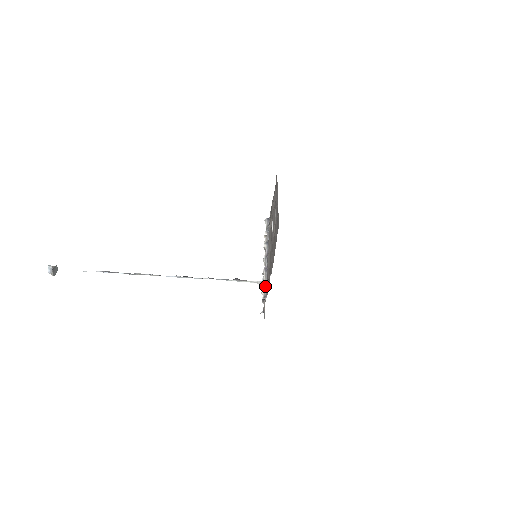
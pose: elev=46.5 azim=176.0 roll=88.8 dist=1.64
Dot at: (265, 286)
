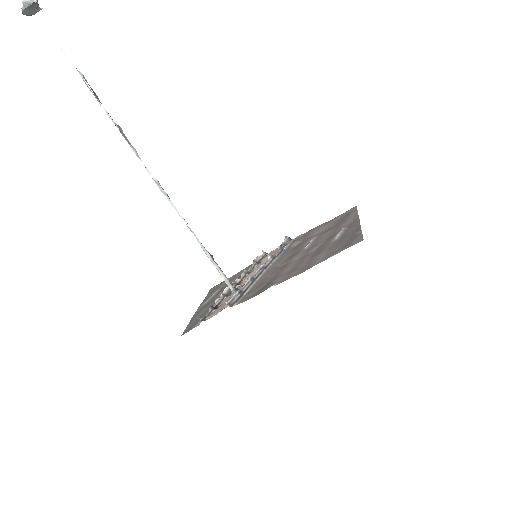
Dot at: (239, 294)
